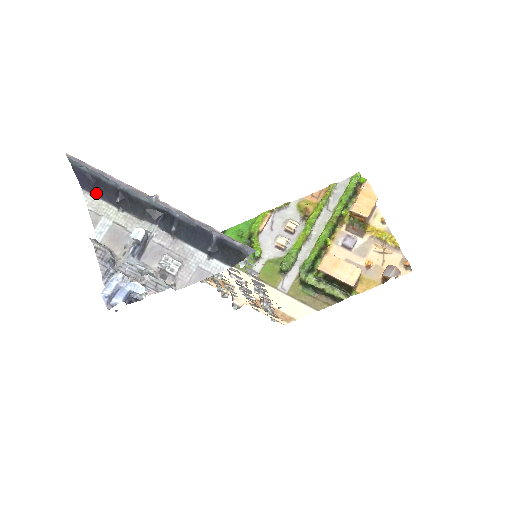
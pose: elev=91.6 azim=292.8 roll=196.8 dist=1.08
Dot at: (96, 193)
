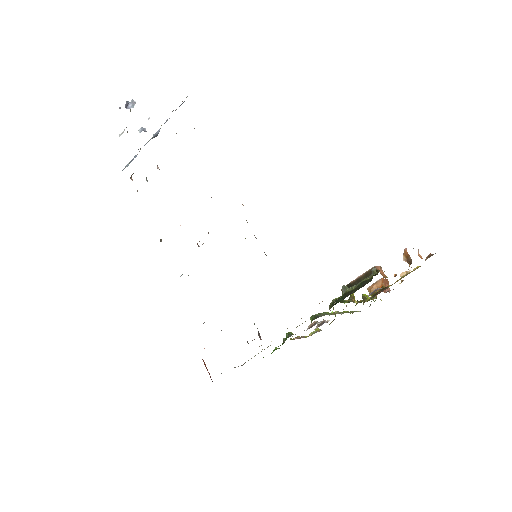
Dot at: occluded
